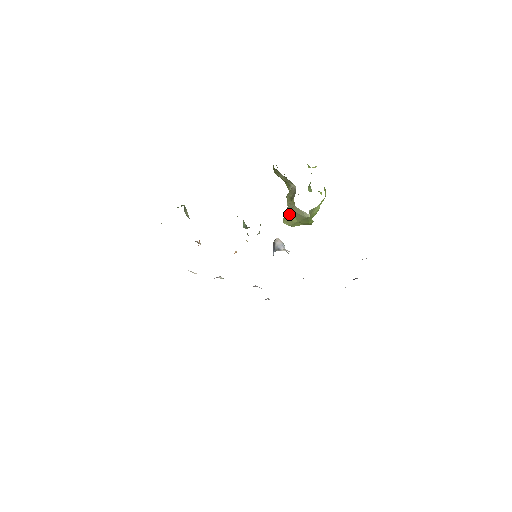
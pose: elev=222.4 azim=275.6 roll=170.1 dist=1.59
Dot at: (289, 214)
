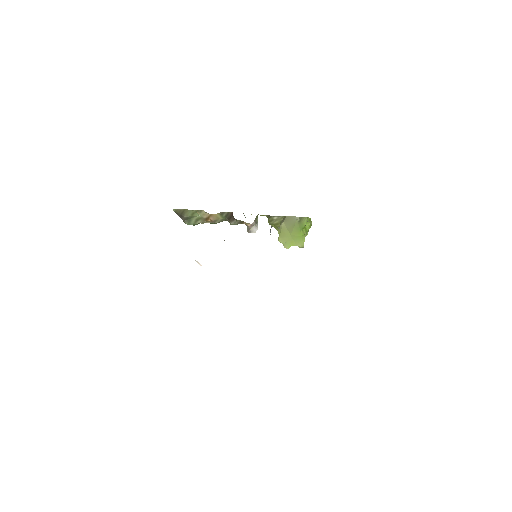
Dot at: (283, 228)
